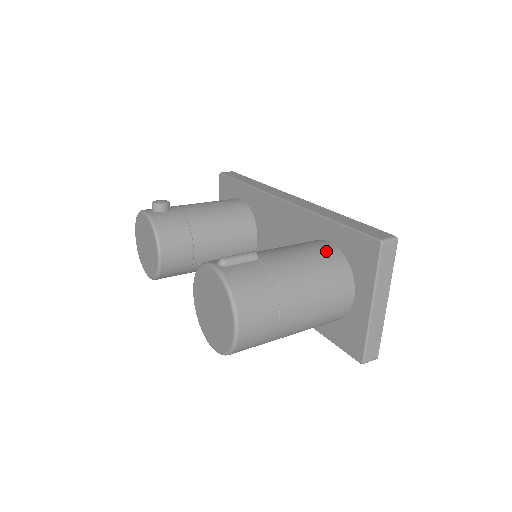
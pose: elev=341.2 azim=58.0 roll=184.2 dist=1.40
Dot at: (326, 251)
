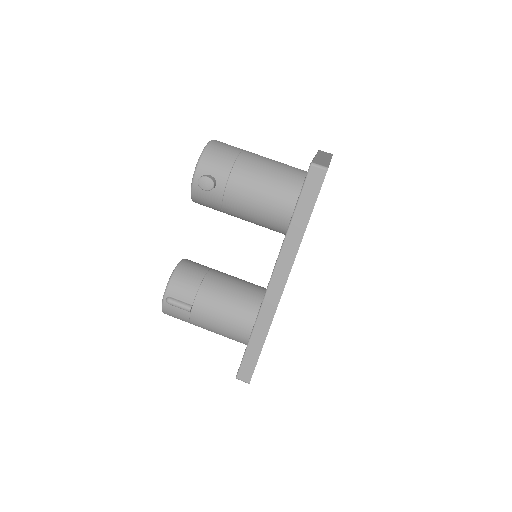
Dot at: (238, 335)
